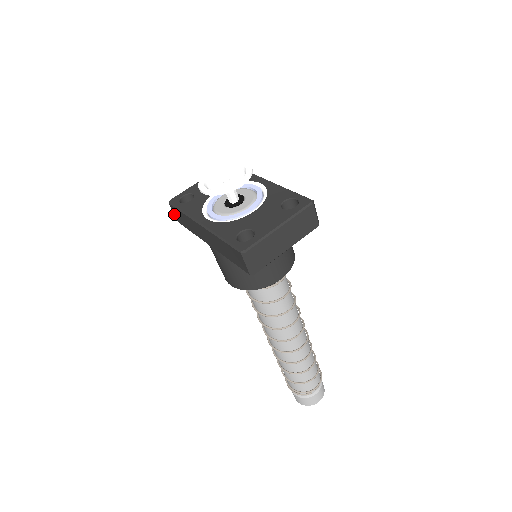
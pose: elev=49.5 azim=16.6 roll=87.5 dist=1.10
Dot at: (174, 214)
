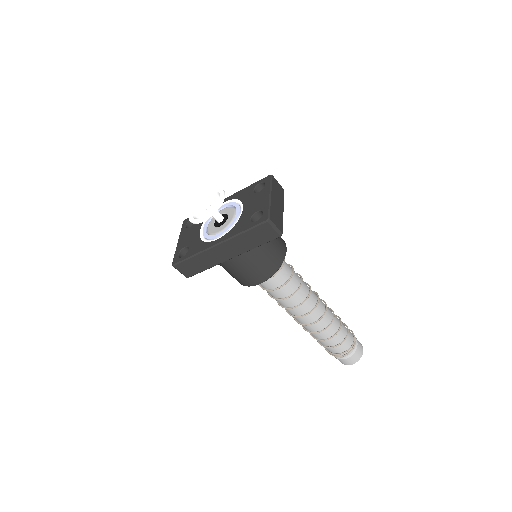
Dot at: (181, 273)
